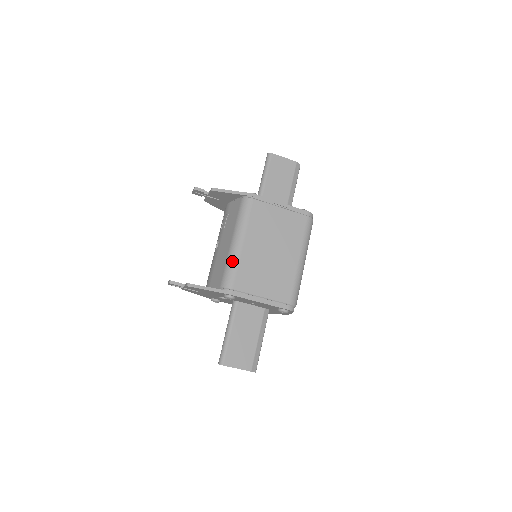
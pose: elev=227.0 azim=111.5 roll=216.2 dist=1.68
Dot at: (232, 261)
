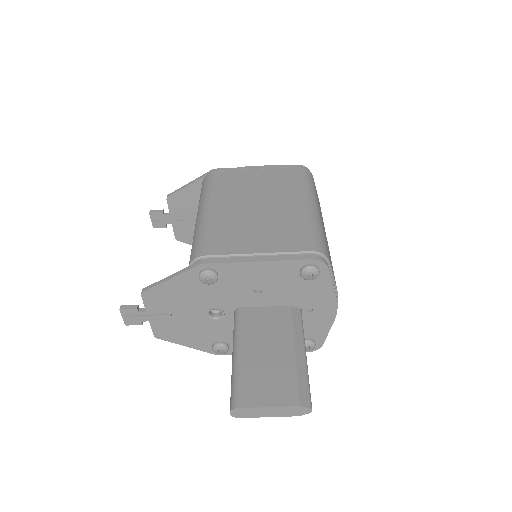
Dot at: (198, 230)
